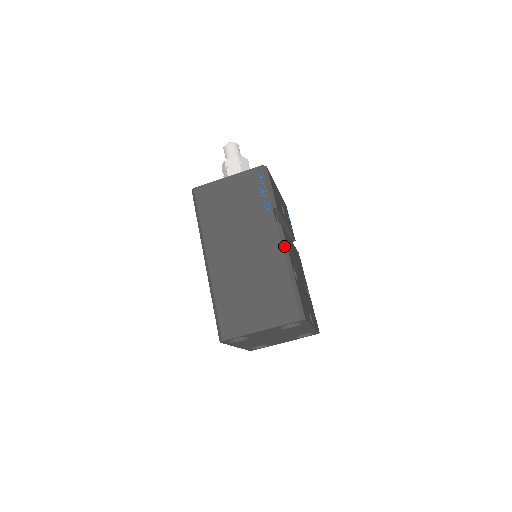
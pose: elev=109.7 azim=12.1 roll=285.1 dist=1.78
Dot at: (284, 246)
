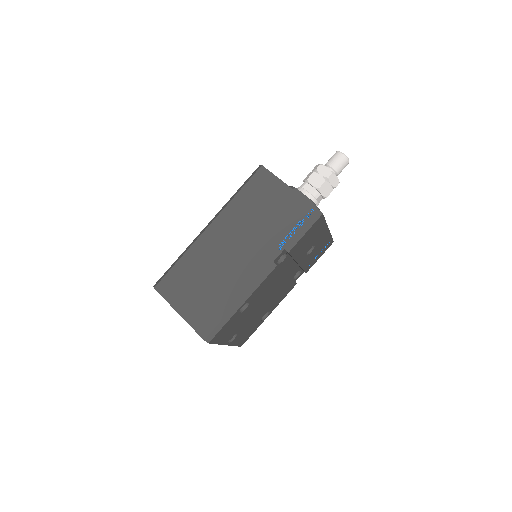
Dot at: (257, 283)
